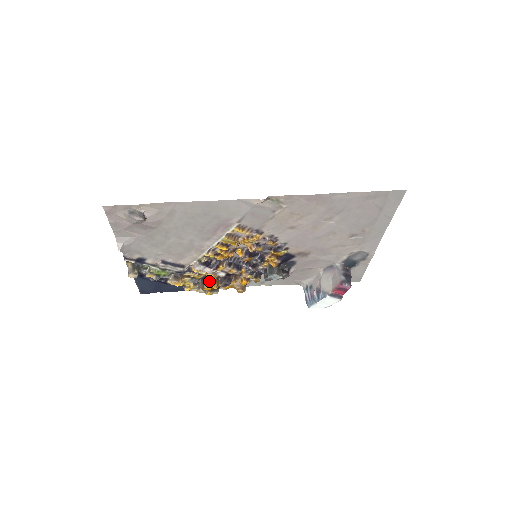
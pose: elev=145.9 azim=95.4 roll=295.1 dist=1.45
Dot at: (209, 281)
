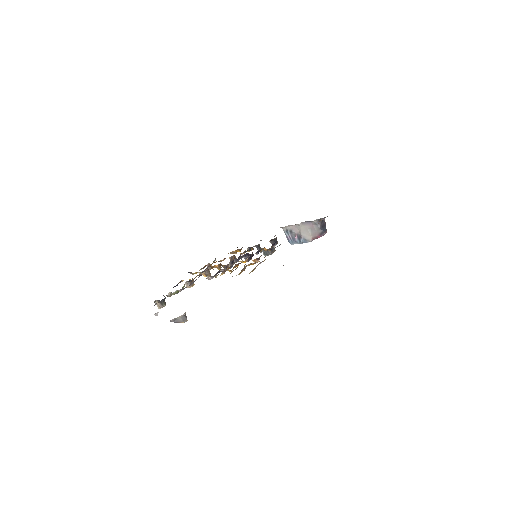
Dot at: (212, 266)
